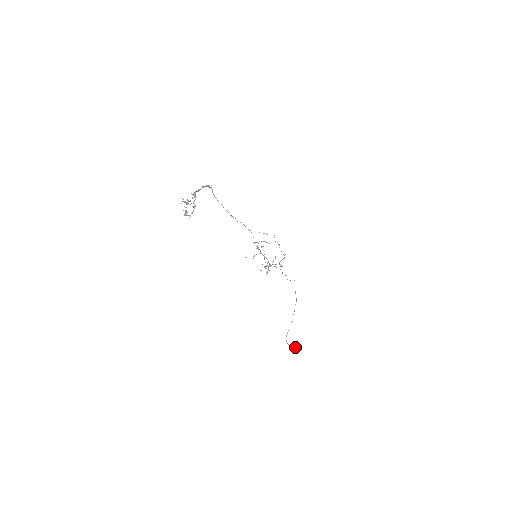
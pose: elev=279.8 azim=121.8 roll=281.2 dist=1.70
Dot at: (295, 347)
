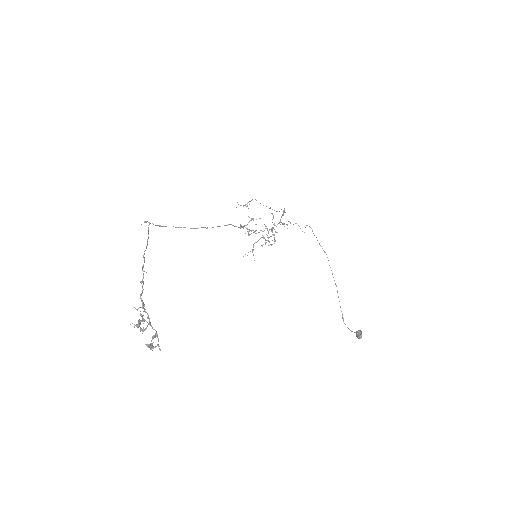
Dot at: (361, 333)
